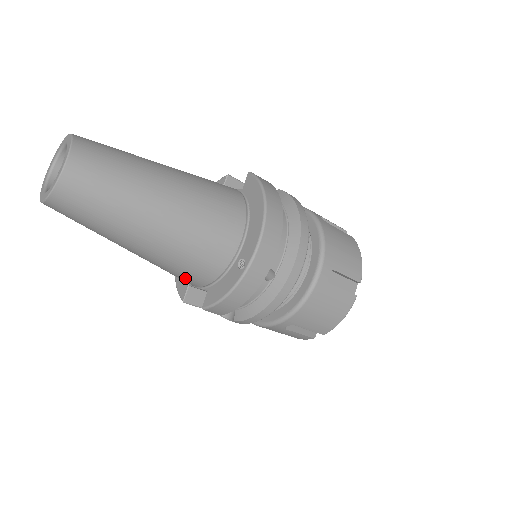
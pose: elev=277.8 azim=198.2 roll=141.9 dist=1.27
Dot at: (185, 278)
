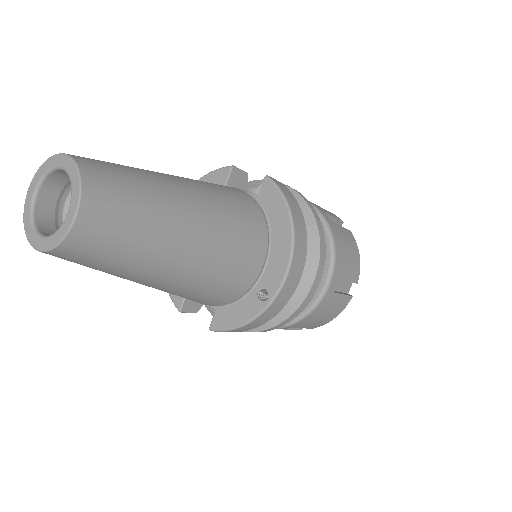
Dot at: (192, 300)
